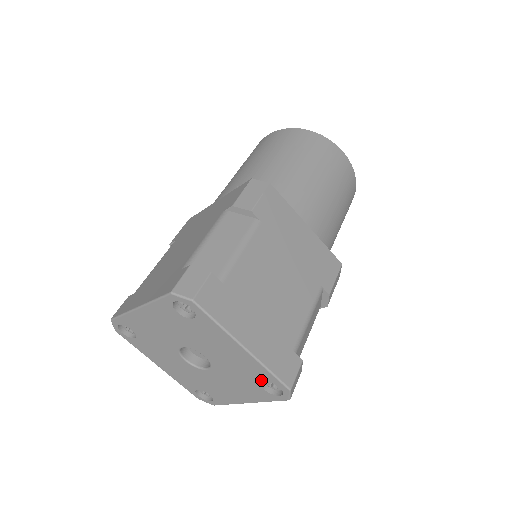
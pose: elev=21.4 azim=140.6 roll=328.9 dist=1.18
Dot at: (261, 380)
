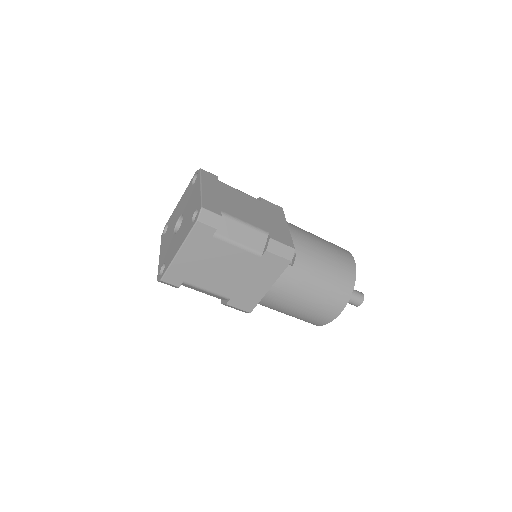
Dot at: (195, 211)
